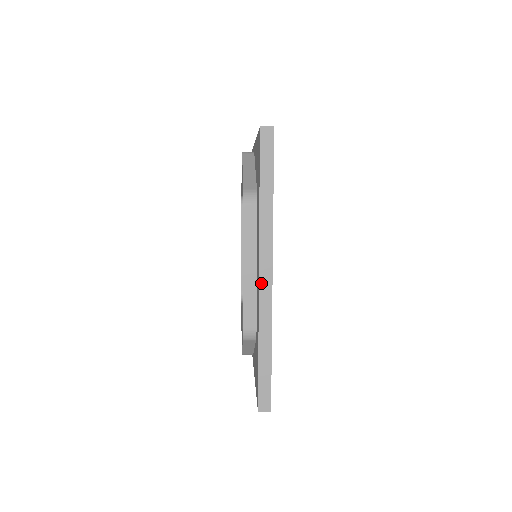
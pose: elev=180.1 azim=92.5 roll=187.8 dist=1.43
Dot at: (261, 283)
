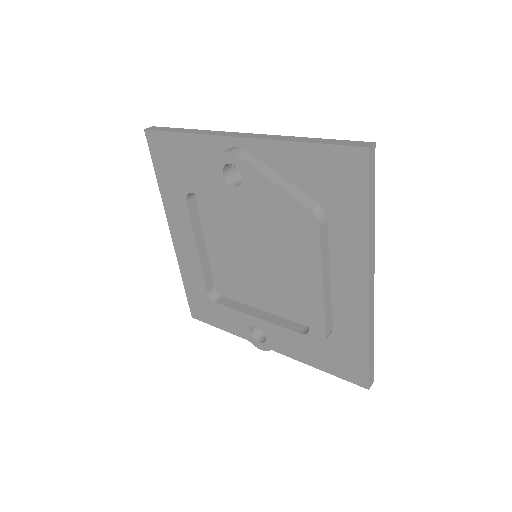
Dot at: (370, 294)
